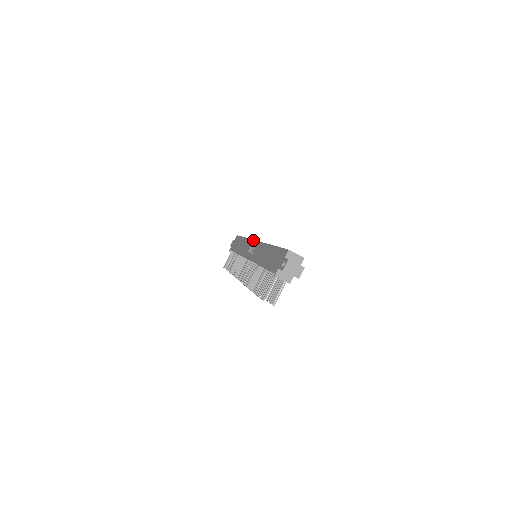
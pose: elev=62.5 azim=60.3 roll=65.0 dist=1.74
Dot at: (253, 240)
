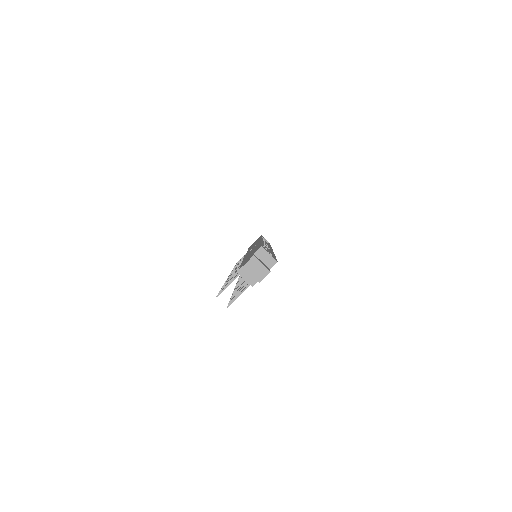
Dot at: occluded
